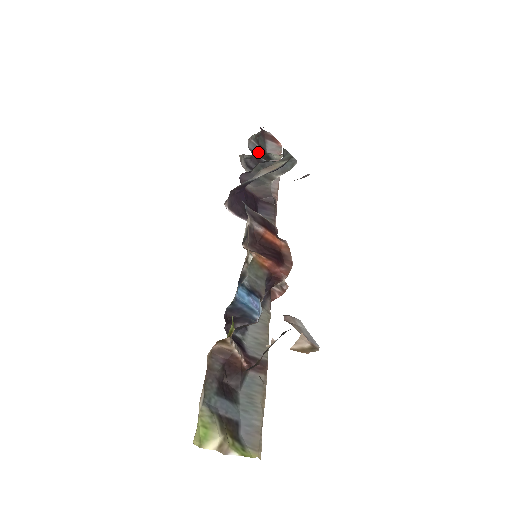
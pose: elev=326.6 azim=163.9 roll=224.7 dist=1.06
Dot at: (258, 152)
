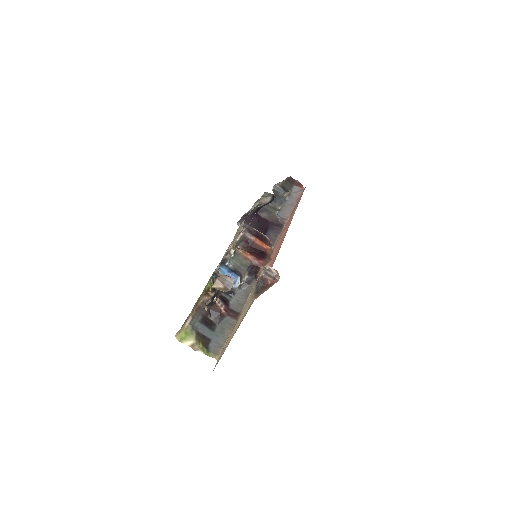
Dot at: occluded
